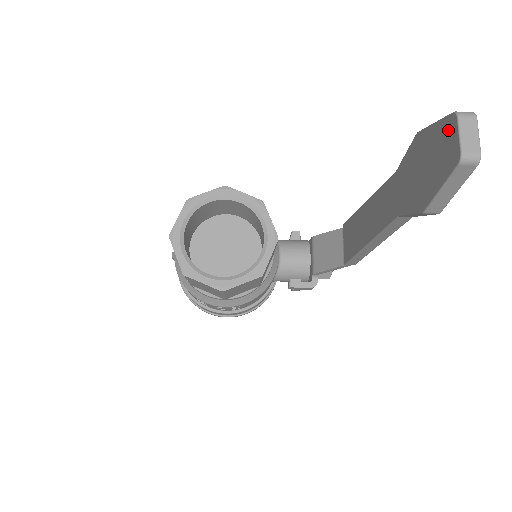
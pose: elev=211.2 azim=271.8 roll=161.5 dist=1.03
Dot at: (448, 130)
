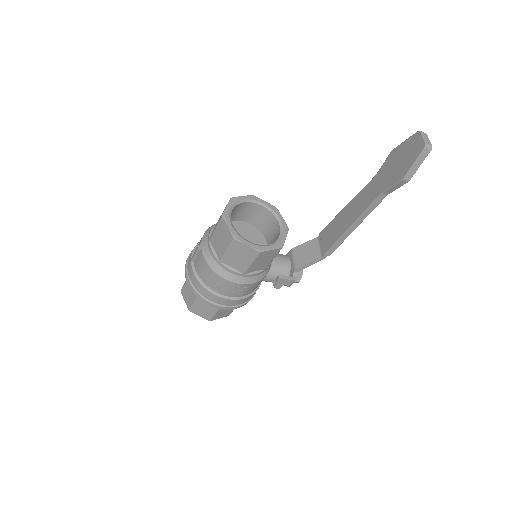
Dot at: (415, 139)
